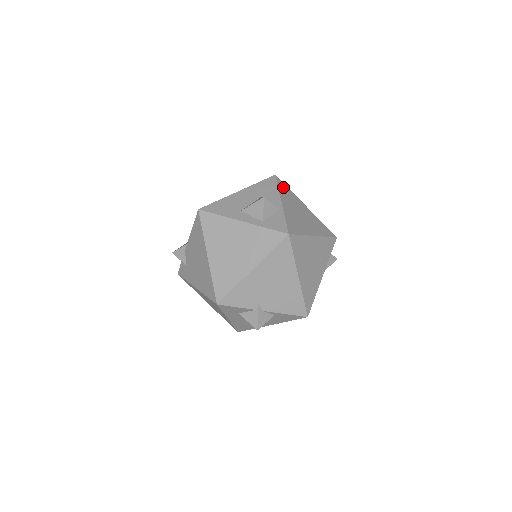
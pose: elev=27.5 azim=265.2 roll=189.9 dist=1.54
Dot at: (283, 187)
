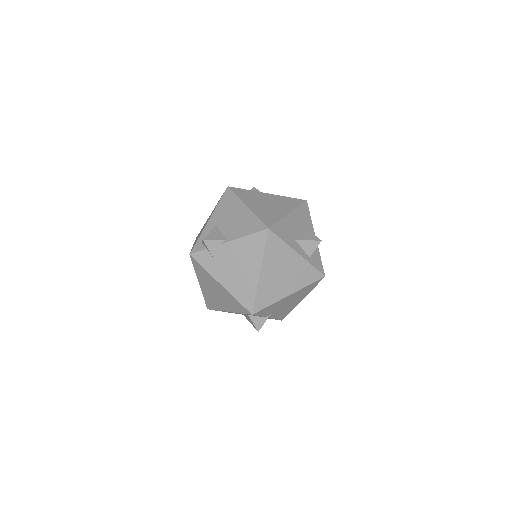
Dot at: occluded
